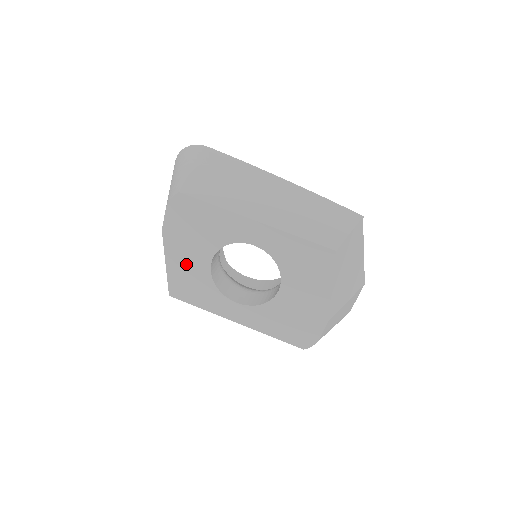
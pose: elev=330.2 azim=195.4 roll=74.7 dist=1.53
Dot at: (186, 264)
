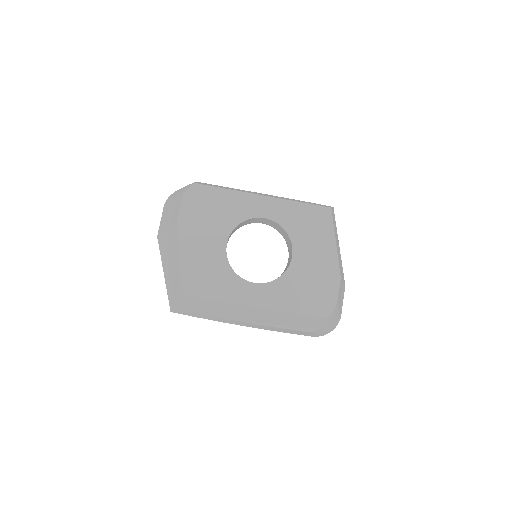
Dot at: (201, 253)
